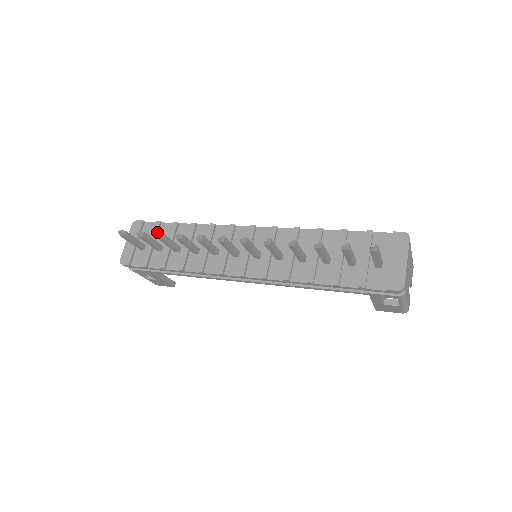
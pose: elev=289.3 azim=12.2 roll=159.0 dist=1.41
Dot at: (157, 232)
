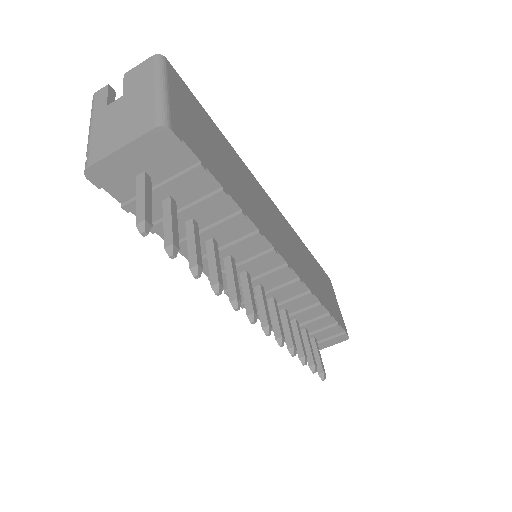
Dot at: (199, 277)
